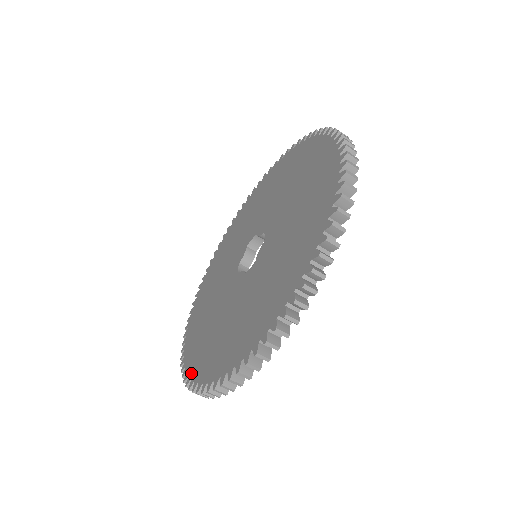
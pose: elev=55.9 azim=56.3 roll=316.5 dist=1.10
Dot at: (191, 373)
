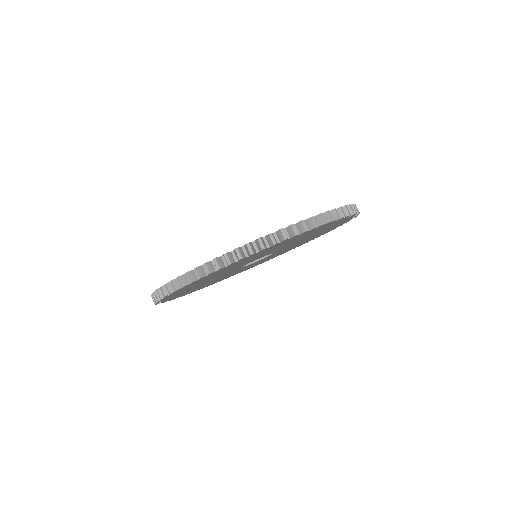
Dot at: occluded
